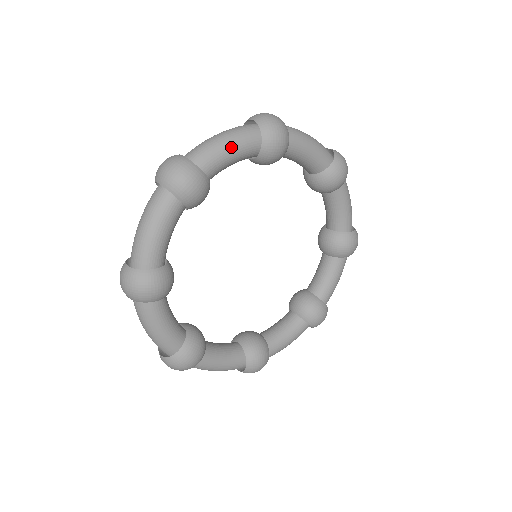
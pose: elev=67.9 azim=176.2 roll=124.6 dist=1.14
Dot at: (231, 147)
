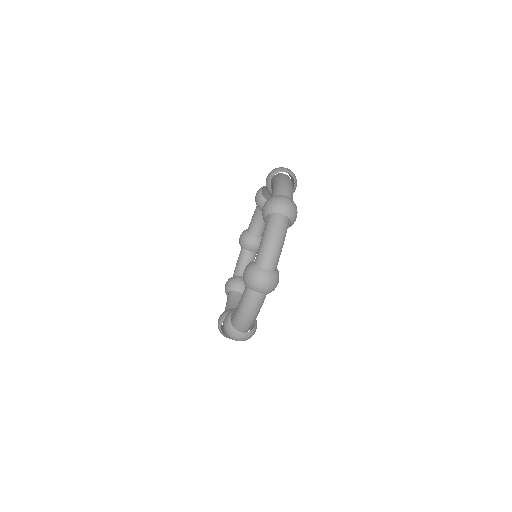
Dot at: occluded
